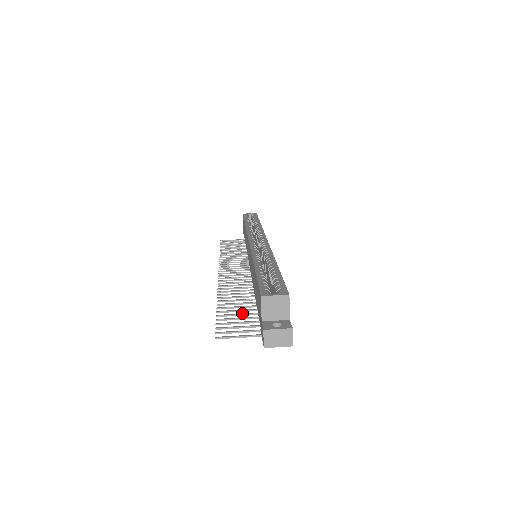
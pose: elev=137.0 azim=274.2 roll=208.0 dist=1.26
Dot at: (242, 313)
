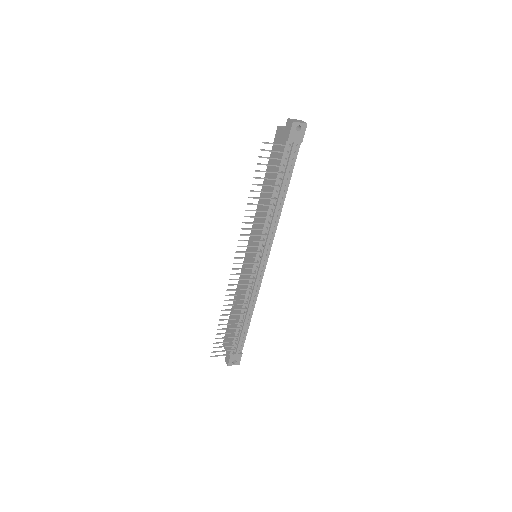
Dot at: (269, 179)
